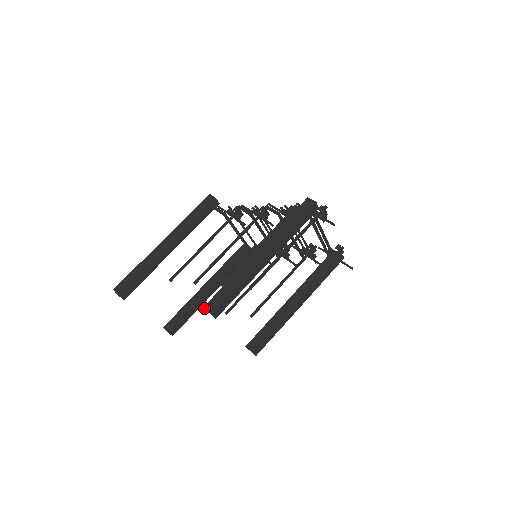
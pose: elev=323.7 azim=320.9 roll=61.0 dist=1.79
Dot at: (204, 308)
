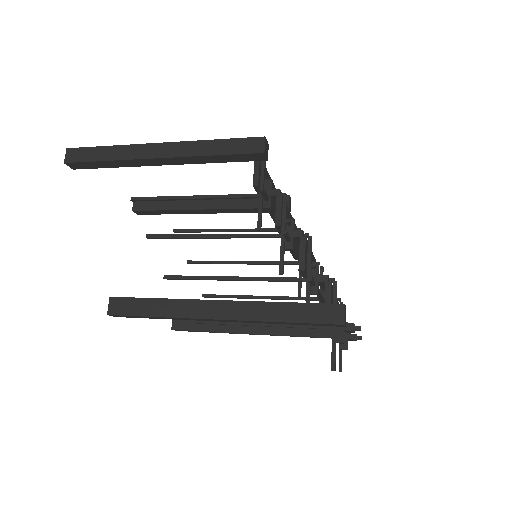
Dot at: (177, 230)
